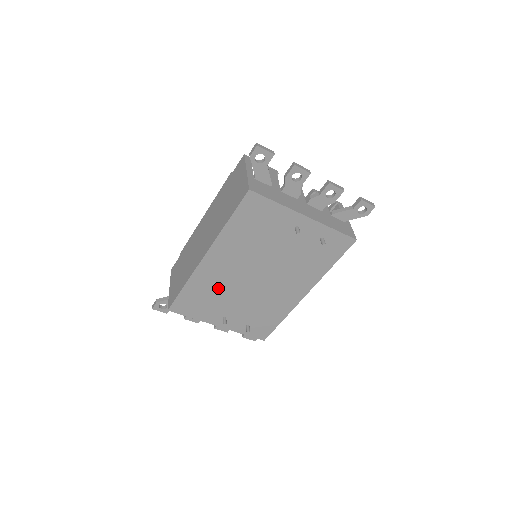
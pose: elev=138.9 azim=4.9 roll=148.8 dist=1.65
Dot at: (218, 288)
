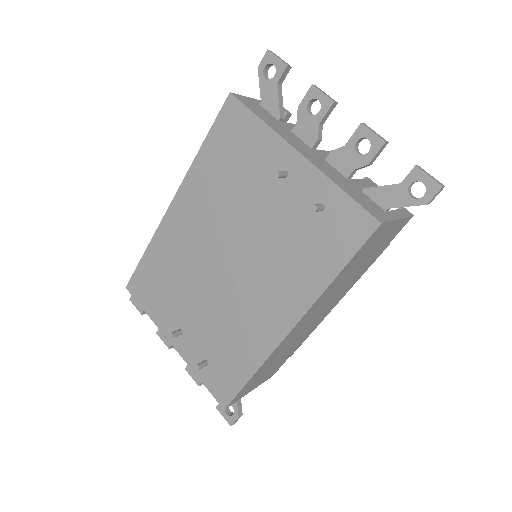
Dot at: (180, 268)
